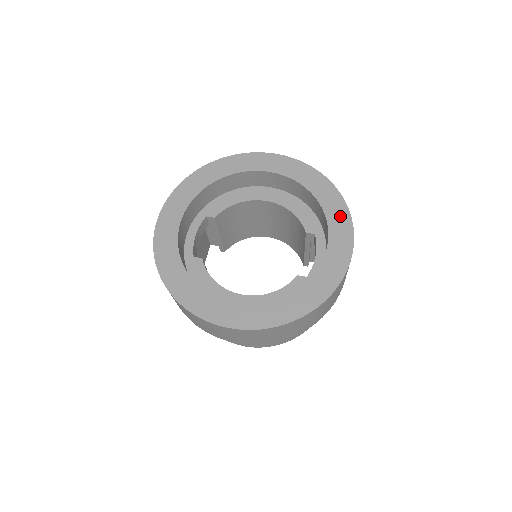
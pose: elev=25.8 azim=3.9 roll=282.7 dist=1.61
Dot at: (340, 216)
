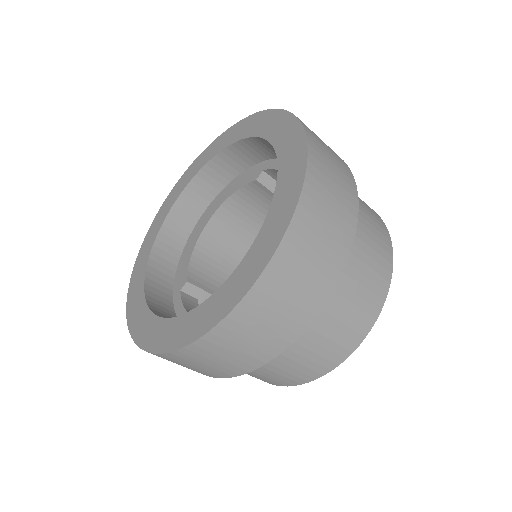
Dot at: (249, 124)
